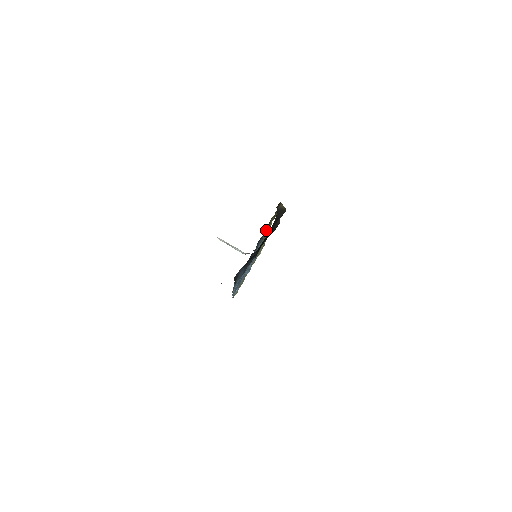
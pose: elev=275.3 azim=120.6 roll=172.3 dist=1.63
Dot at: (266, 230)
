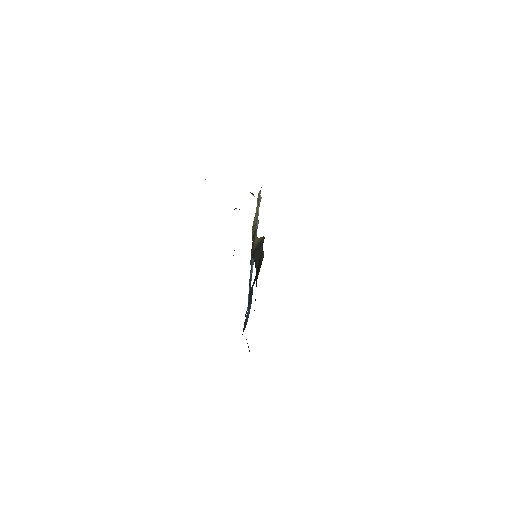
Dot at: occluded
